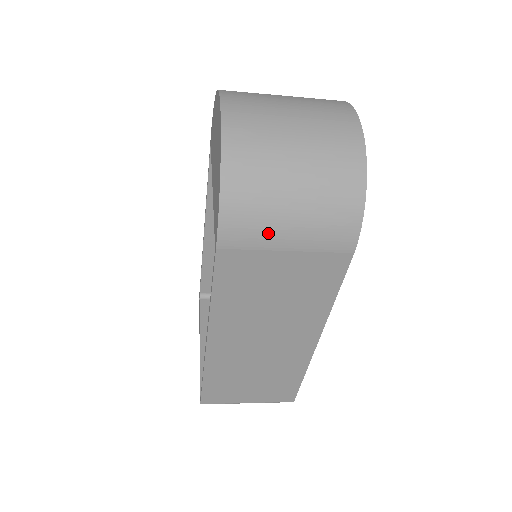
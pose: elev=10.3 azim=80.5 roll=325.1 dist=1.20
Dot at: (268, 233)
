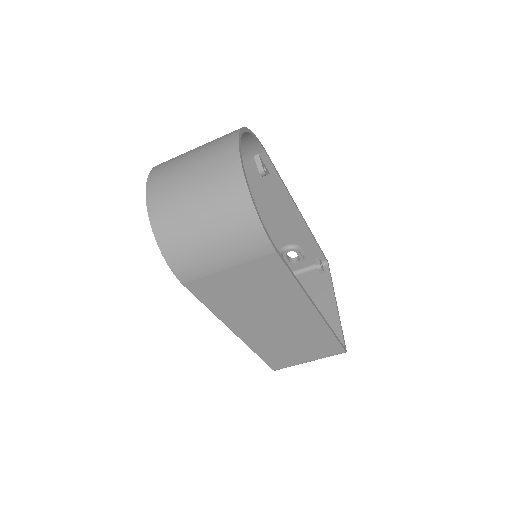
Dot at: (206, 264)
